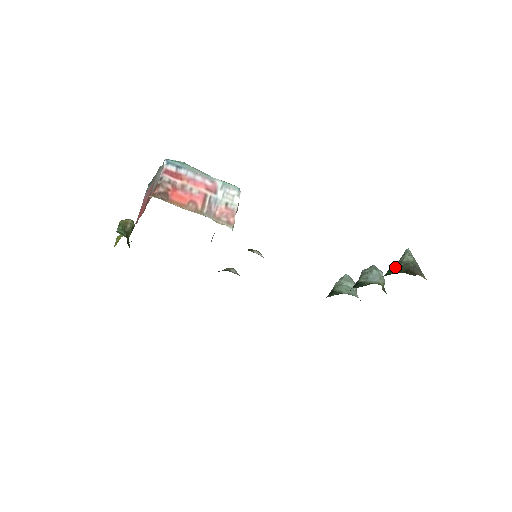
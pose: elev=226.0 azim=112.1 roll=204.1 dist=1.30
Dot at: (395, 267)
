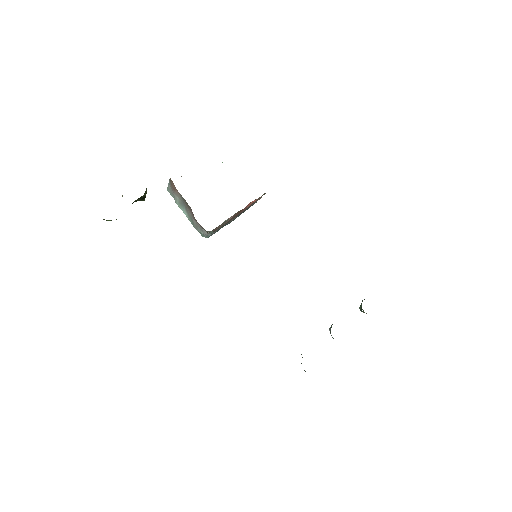
Dot at: occluded
